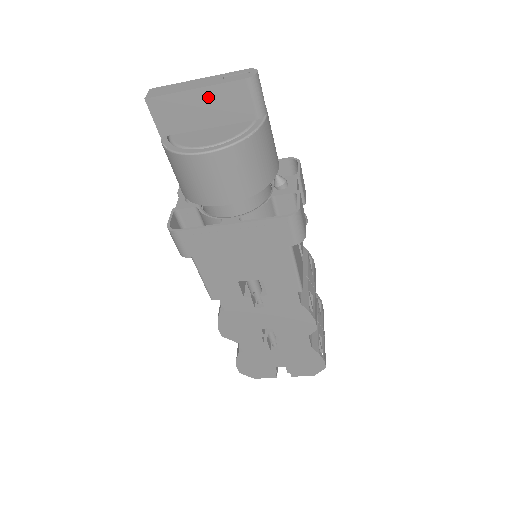
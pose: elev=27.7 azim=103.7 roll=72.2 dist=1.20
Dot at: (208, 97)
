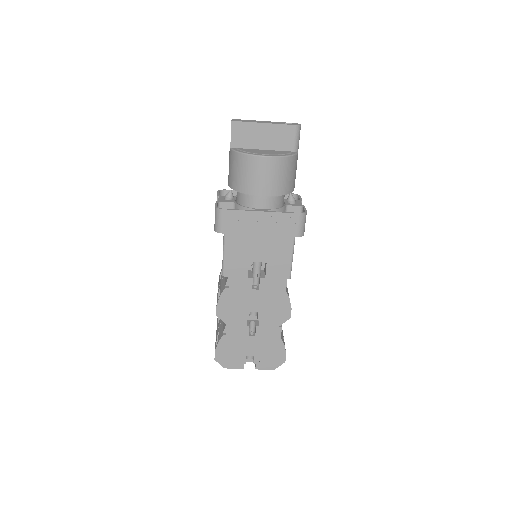
Dot at: (270, 130)
